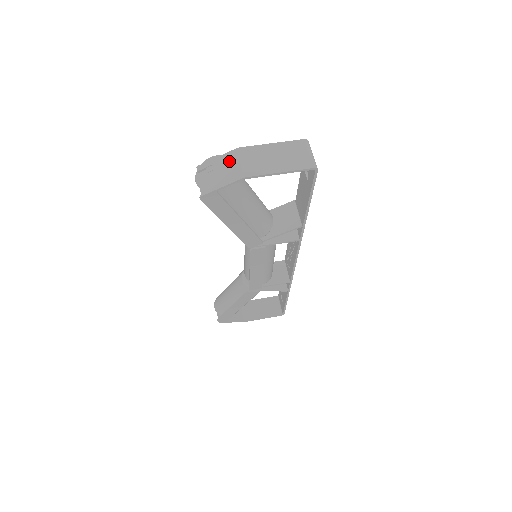
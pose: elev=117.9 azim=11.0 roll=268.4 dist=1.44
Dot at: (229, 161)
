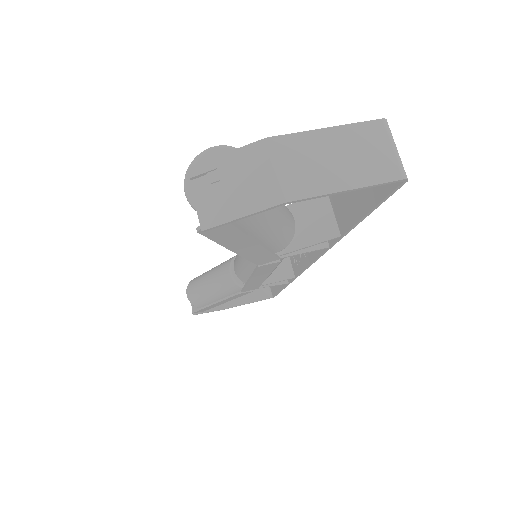
Dot at: (251, 164)
